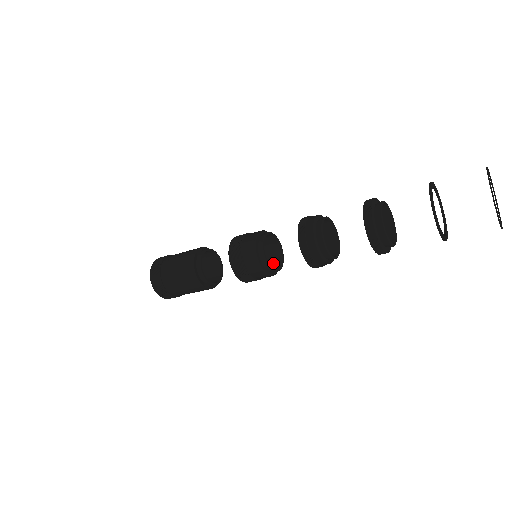
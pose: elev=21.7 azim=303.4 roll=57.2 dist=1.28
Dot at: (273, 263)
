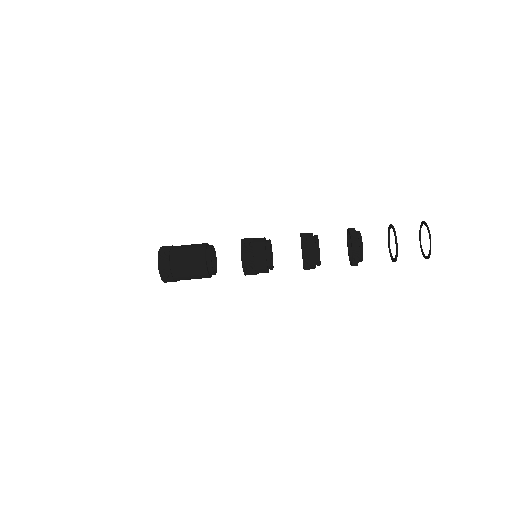
Dot at: occluded
